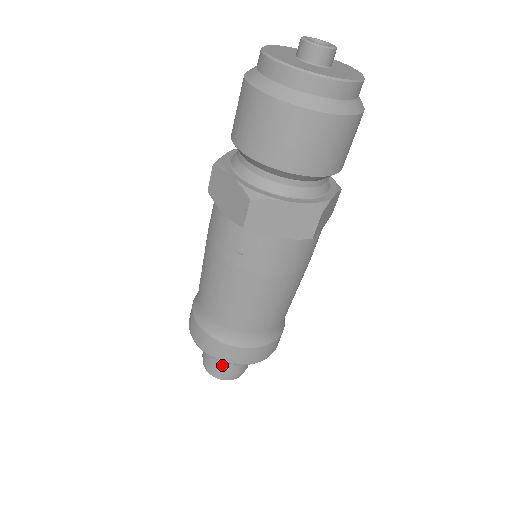
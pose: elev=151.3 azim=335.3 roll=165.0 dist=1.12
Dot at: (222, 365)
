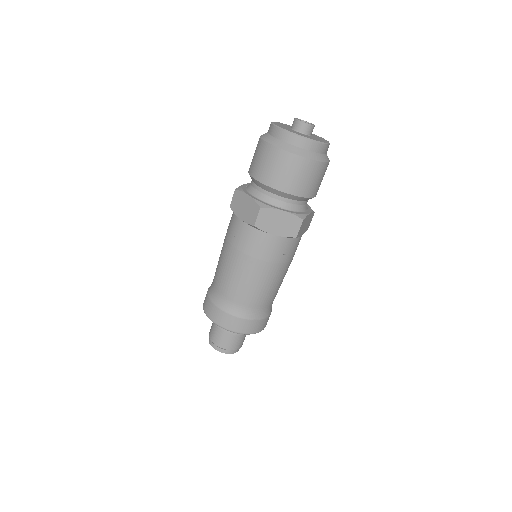
Dot at: (242, 340)
